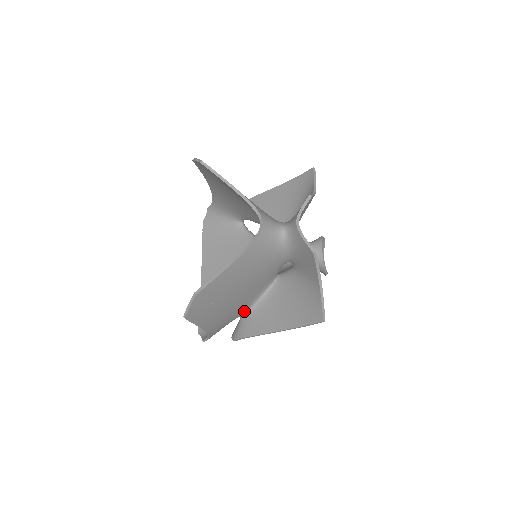
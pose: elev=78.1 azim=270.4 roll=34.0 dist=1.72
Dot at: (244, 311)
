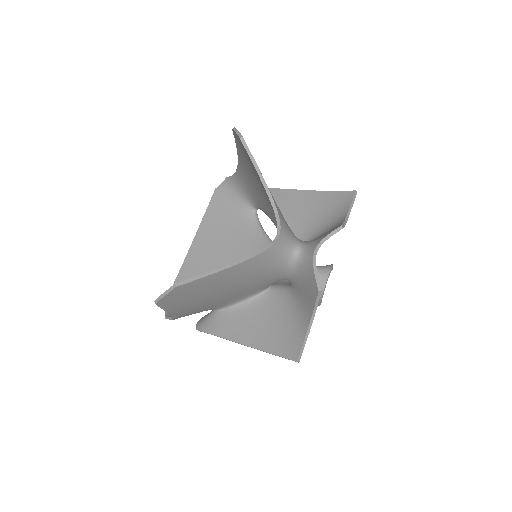
Dot at: (220, 307)
